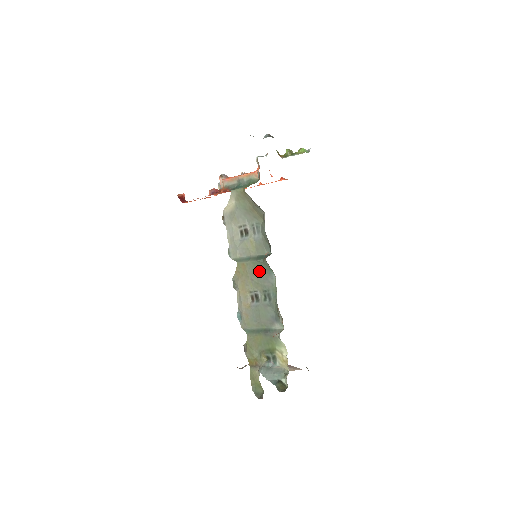
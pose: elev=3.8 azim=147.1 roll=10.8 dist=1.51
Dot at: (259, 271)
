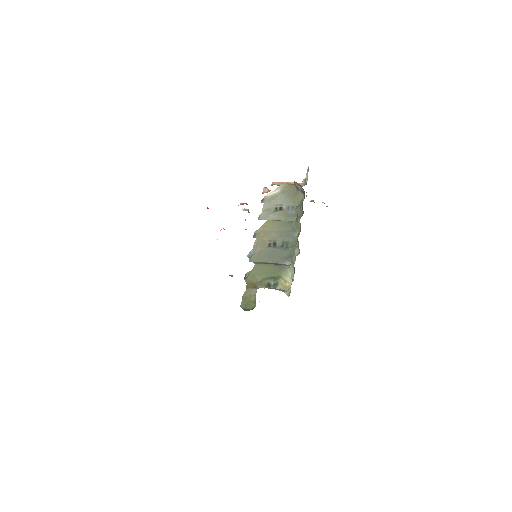
Dot at: (285, 228)
